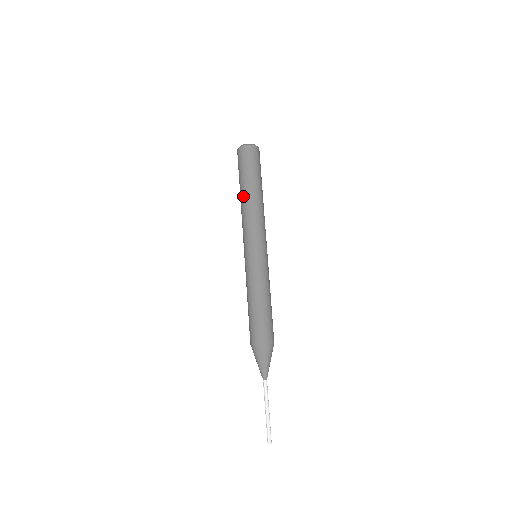
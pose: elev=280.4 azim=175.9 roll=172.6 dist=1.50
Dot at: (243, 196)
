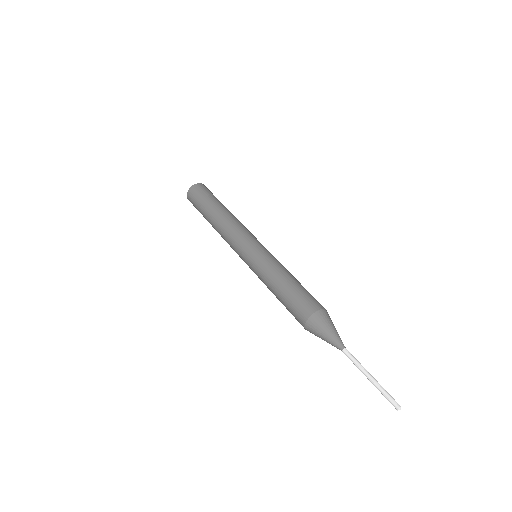
Dot at: (224, 210)
